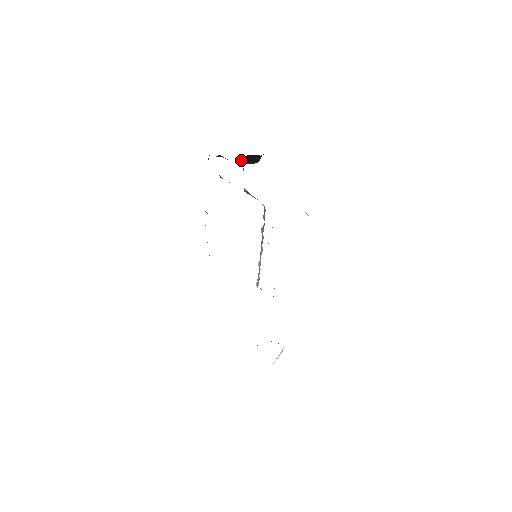
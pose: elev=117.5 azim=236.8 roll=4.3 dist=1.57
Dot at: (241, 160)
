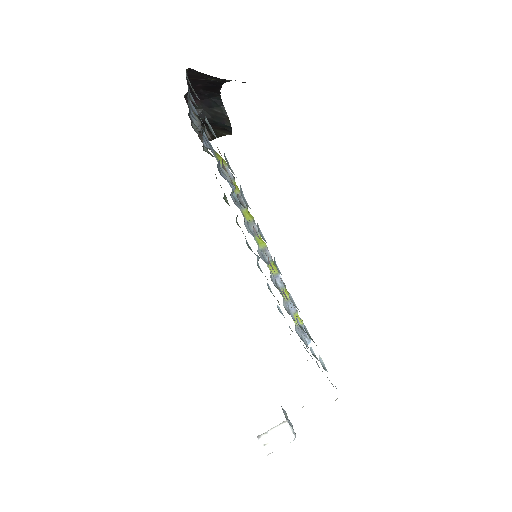
Dot at: occluded
